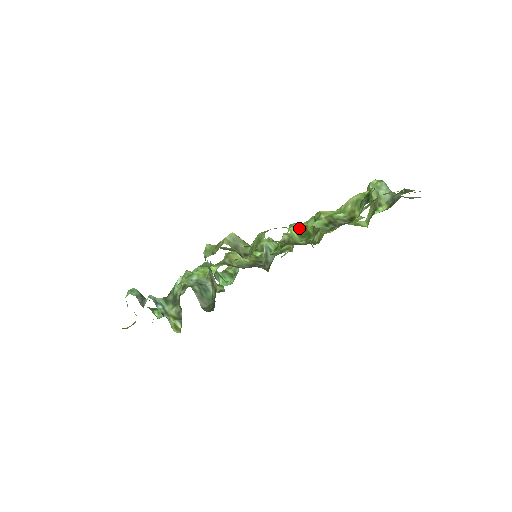
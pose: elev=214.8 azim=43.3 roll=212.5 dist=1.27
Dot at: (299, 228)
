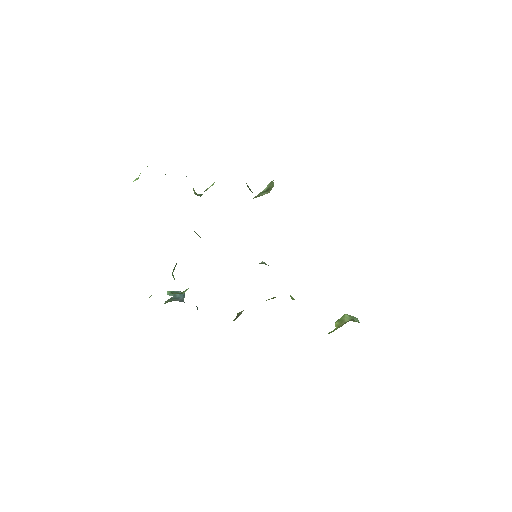
Dot at: occluded
